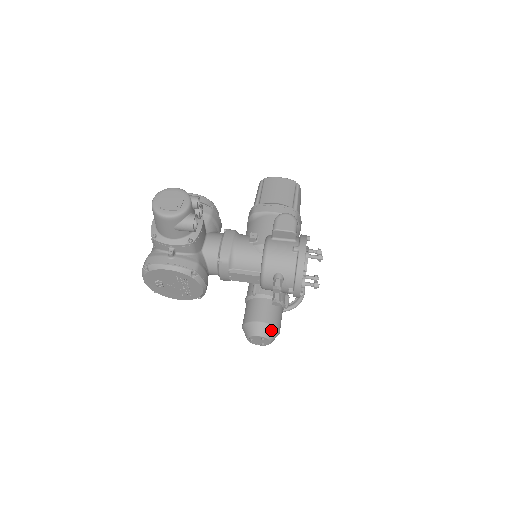
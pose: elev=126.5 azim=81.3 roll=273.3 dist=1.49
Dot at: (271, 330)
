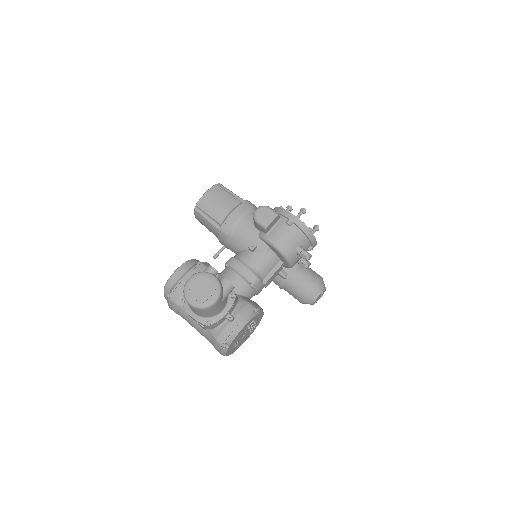
Dot at: (321, 283)
